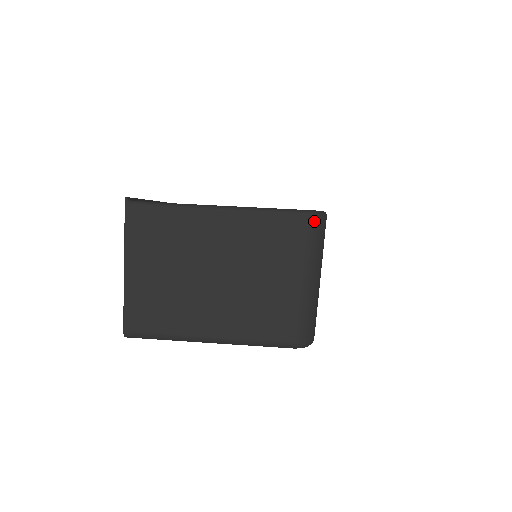
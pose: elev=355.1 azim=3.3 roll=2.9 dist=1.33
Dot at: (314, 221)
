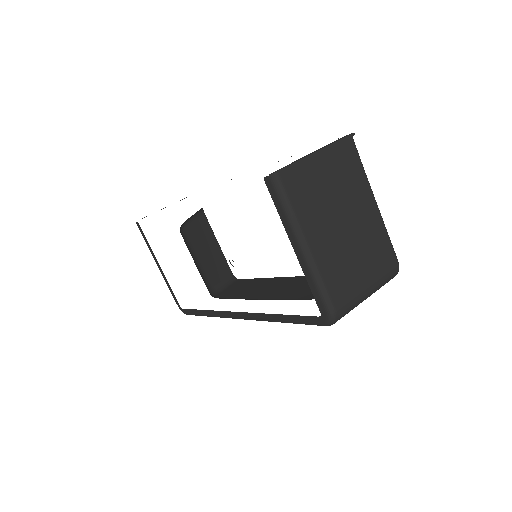
Dot at: (396, 271)
